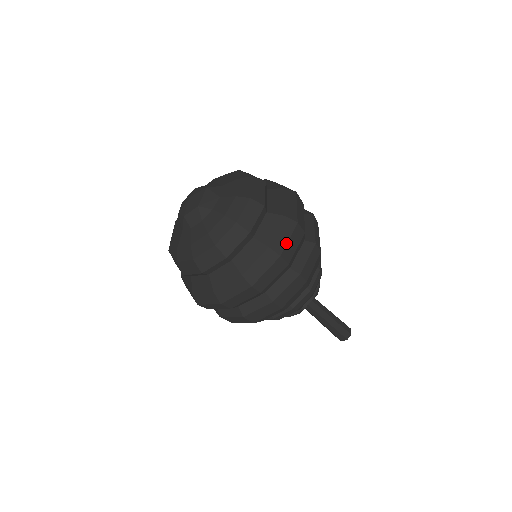
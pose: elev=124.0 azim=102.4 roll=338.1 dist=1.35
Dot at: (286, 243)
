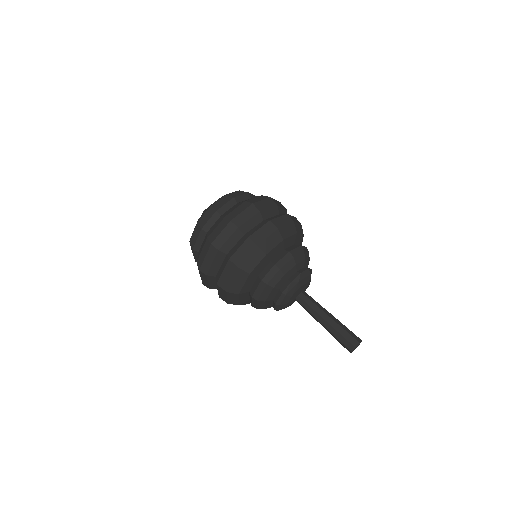
Dot at: occluded
